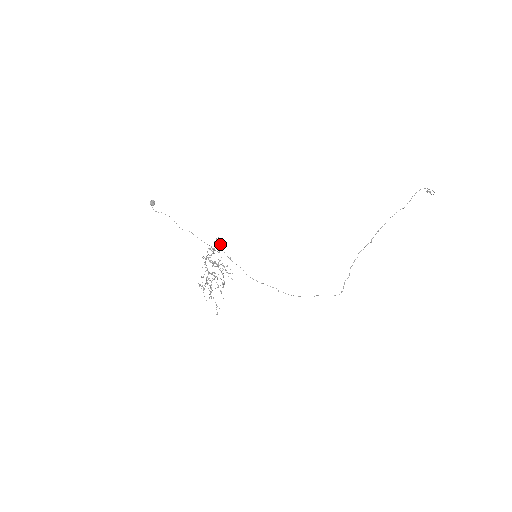
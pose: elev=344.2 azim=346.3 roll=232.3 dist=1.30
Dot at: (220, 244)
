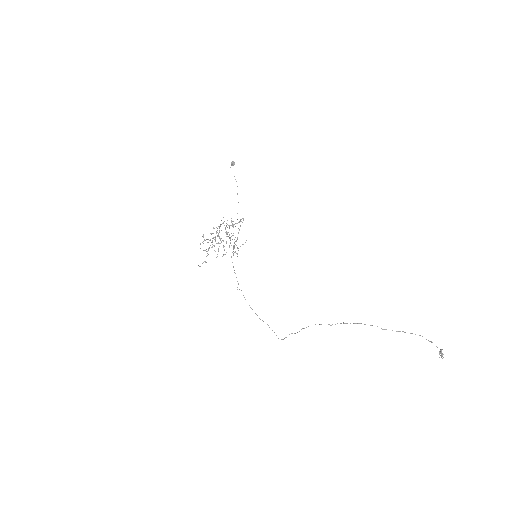
Dot at: occluded
